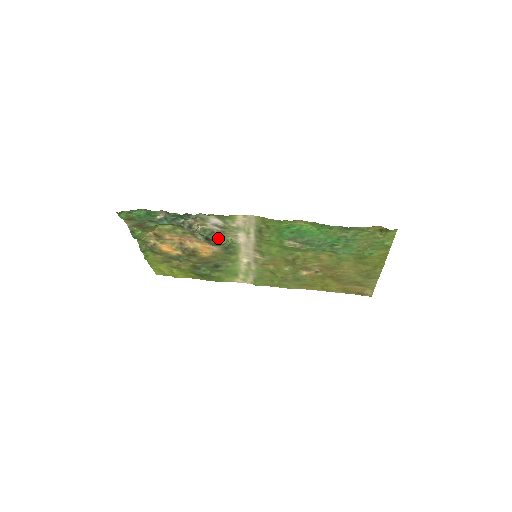
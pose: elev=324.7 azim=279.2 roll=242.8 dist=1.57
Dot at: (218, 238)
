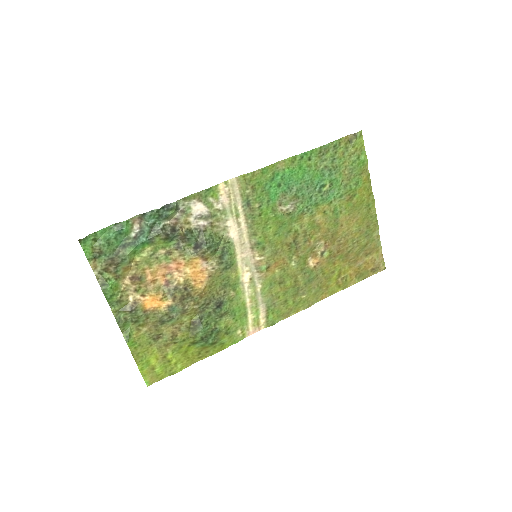
Dot at: (209, 237)
